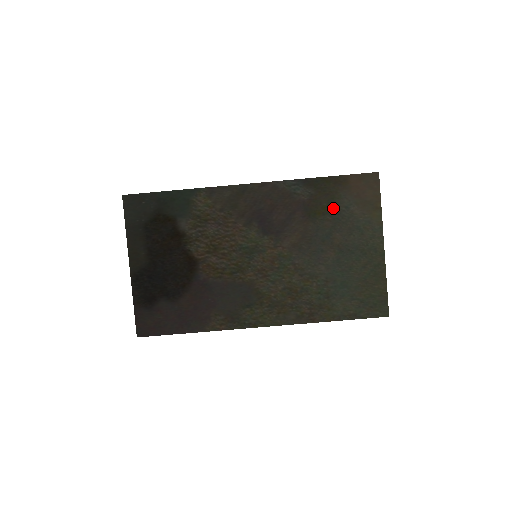
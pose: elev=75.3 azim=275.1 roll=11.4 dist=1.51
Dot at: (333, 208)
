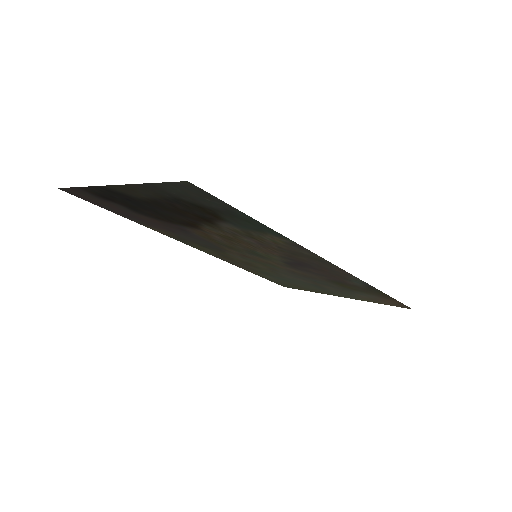
Dot at: (354, 290)
